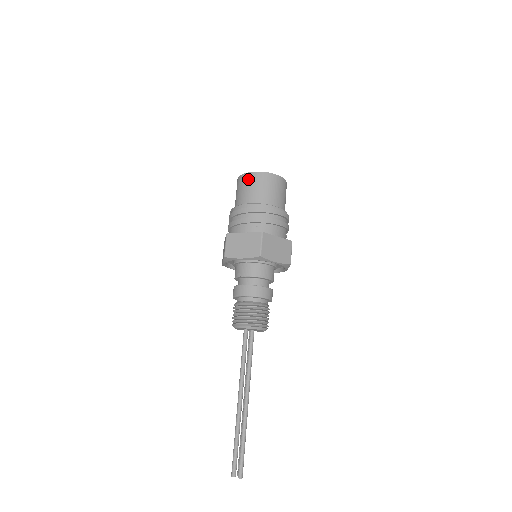
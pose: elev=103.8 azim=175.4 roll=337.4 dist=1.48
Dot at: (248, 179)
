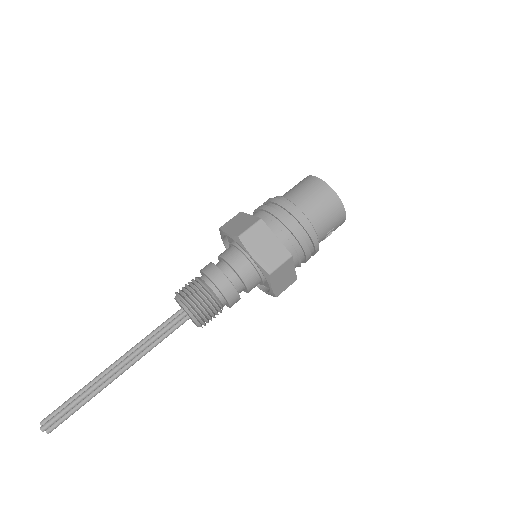
Dot at: (303, 180)
